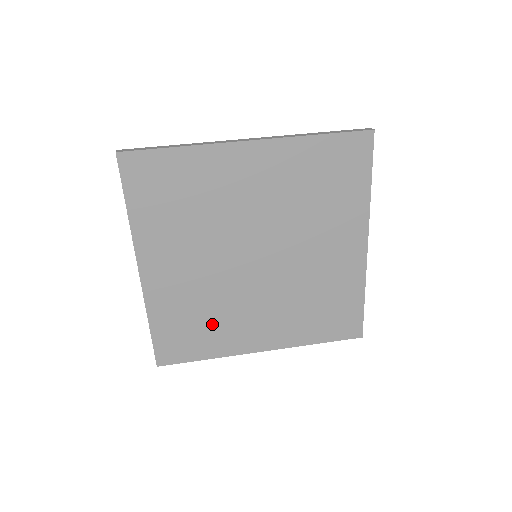
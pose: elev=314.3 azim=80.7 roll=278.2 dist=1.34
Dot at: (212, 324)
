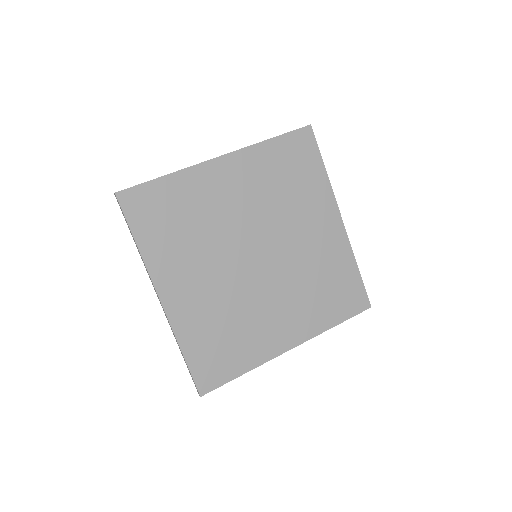
Dot at: (239, 334)
